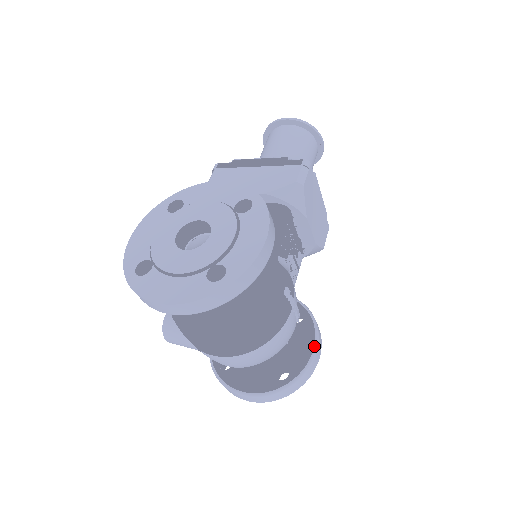
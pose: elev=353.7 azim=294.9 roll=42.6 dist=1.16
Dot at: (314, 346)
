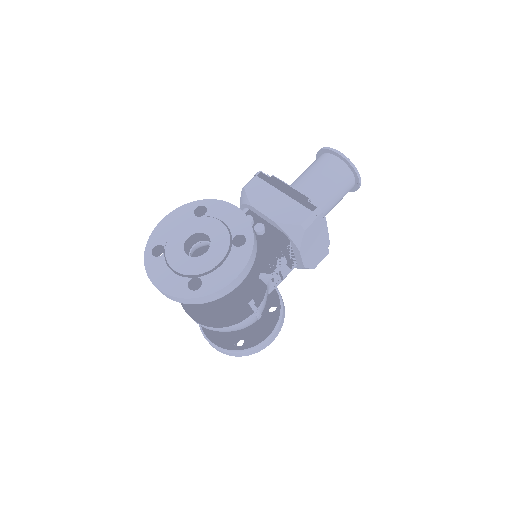
Dot at: (269, 335)
